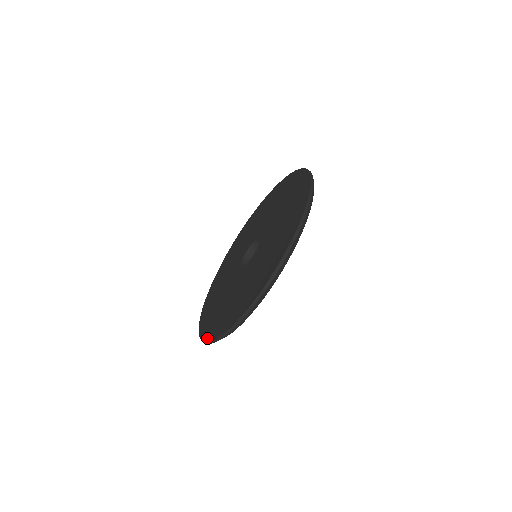
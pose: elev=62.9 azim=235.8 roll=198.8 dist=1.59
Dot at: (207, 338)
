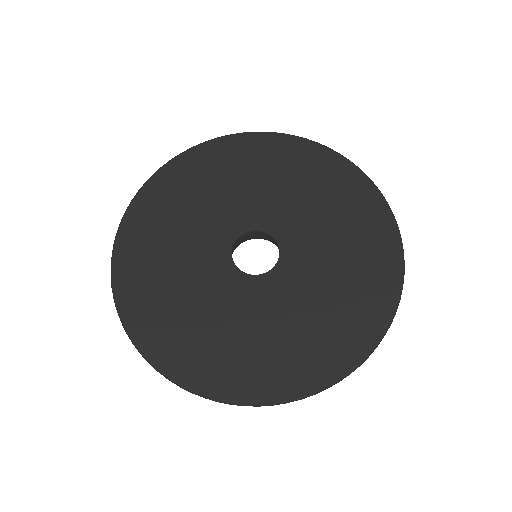
Dot at: (210, 392)
